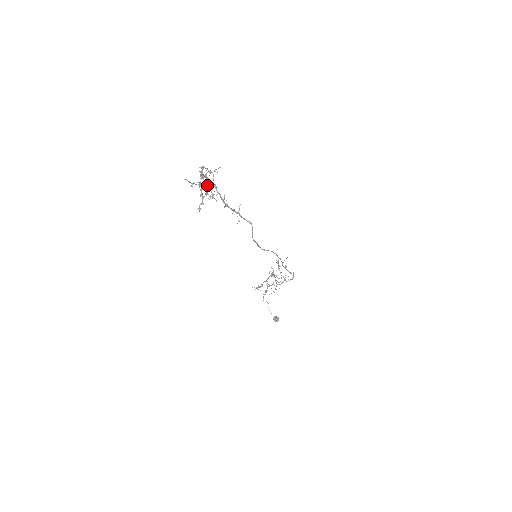
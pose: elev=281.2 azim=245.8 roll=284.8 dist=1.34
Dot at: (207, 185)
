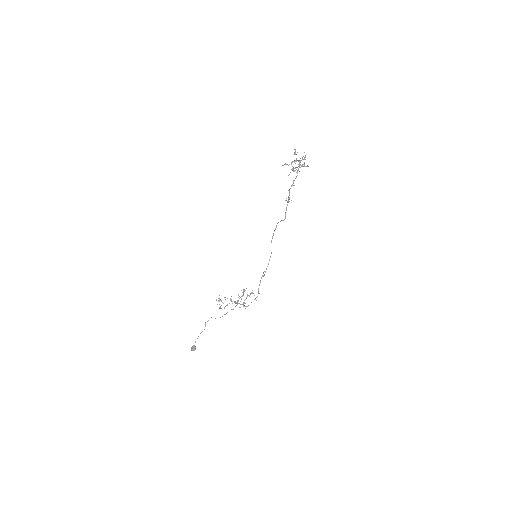
Dot at: (297, 167)
